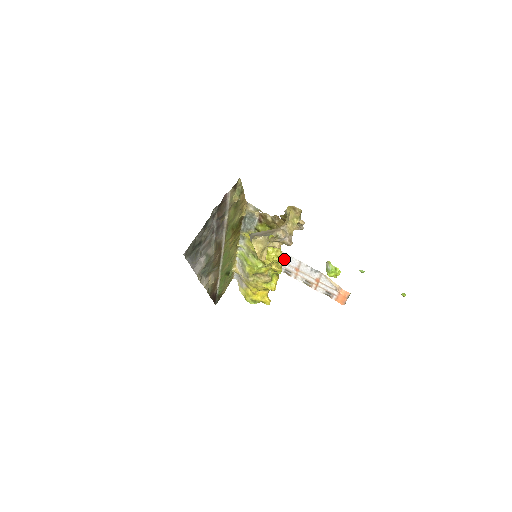
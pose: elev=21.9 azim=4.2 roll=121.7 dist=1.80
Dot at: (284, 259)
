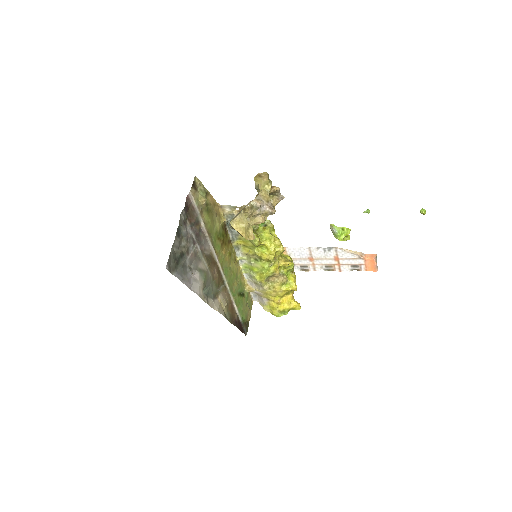
Dot at: (293, 255)
